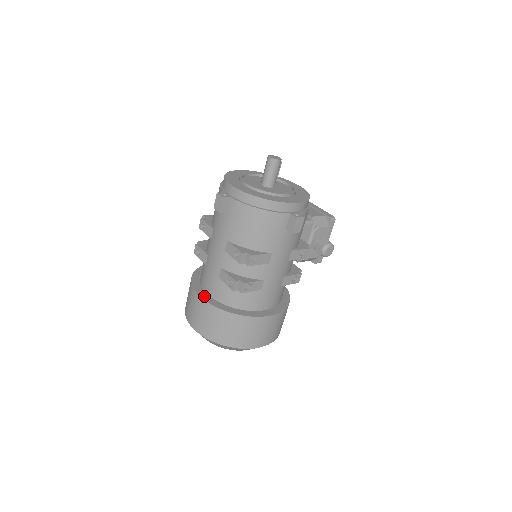
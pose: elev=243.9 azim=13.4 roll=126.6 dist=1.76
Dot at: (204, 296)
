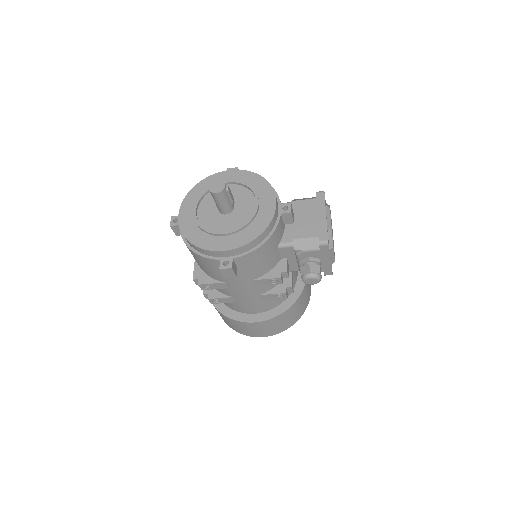
Dot at: occluded
